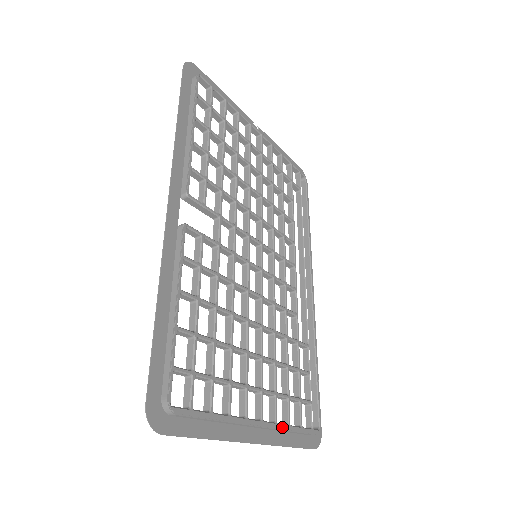
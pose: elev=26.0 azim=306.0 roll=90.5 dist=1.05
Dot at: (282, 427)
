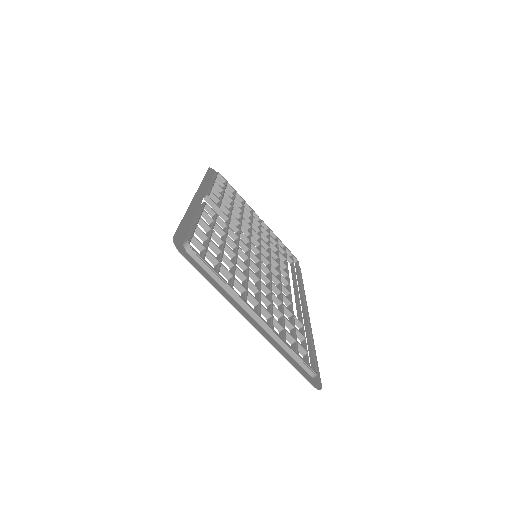
Dot at: (278, 335)
